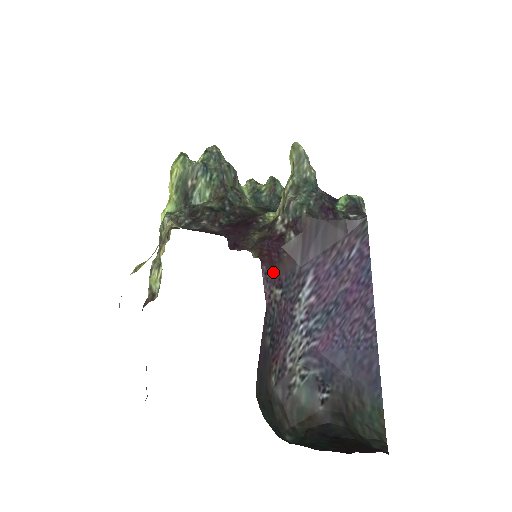
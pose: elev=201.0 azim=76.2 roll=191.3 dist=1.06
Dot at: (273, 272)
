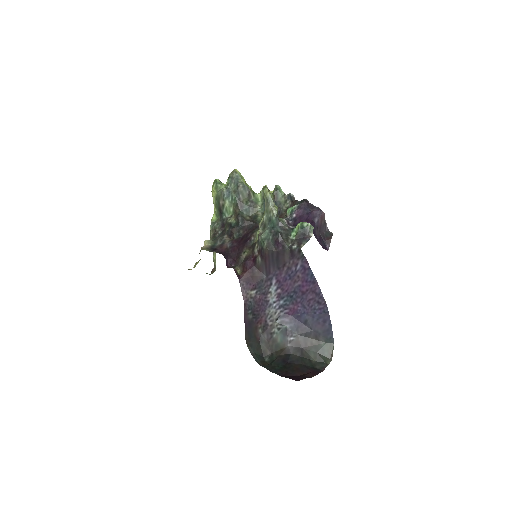
Dot at: (248, 282)
